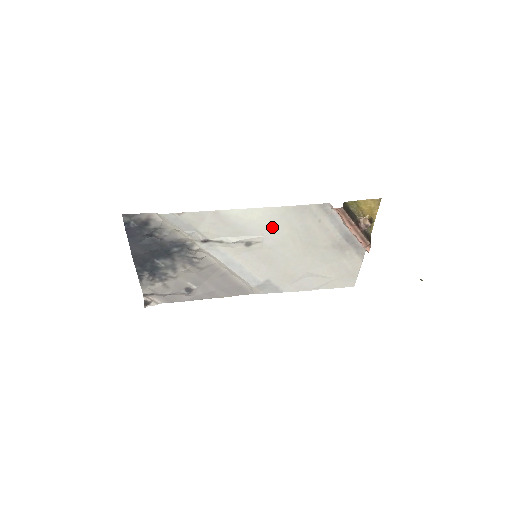
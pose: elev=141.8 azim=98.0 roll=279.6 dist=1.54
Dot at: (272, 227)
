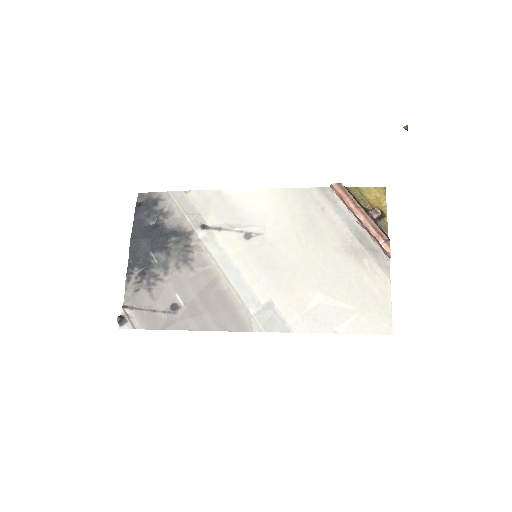
Dot at: (273, 214)
